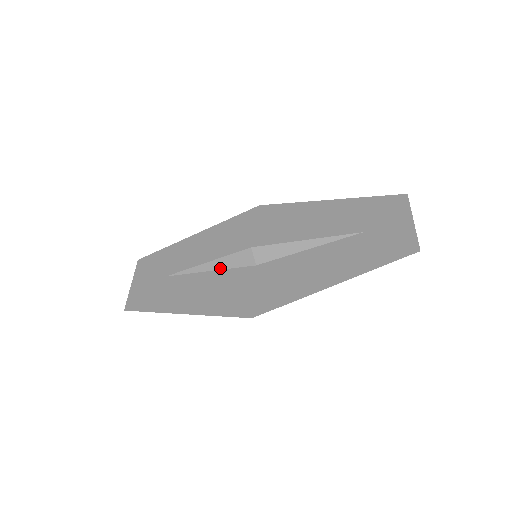
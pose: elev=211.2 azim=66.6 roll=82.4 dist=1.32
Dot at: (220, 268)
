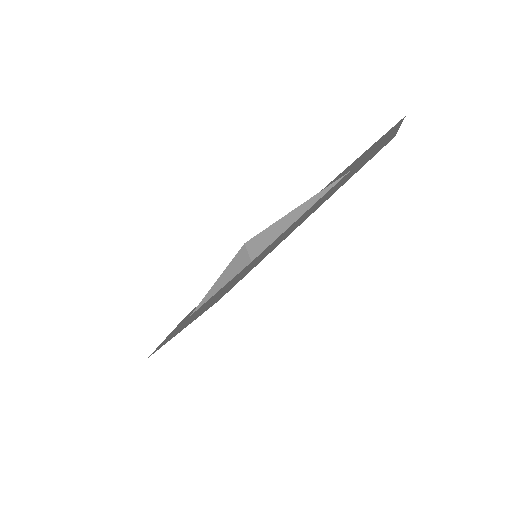
Dot at: (225, 283)
